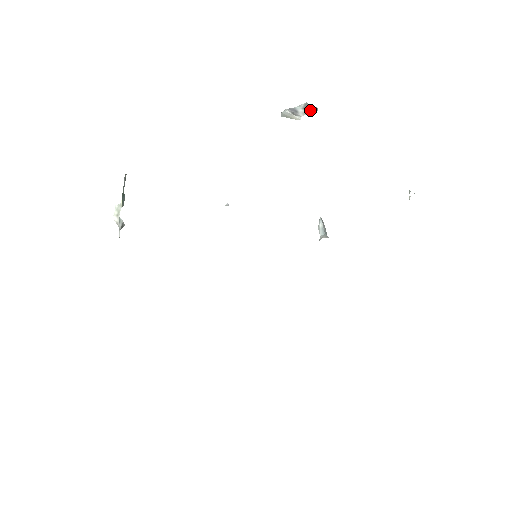
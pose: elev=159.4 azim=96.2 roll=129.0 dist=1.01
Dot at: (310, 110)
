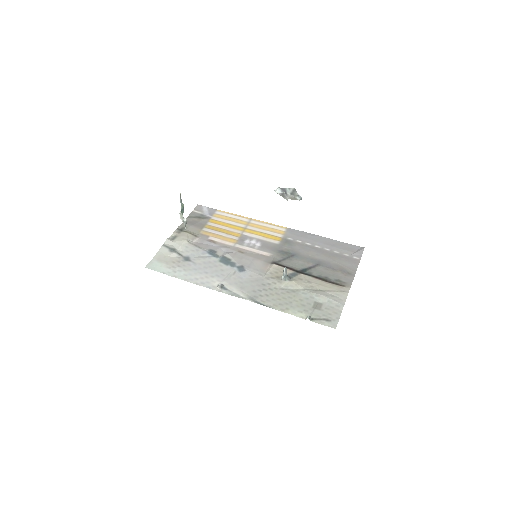
Dot at: (295, 198)
